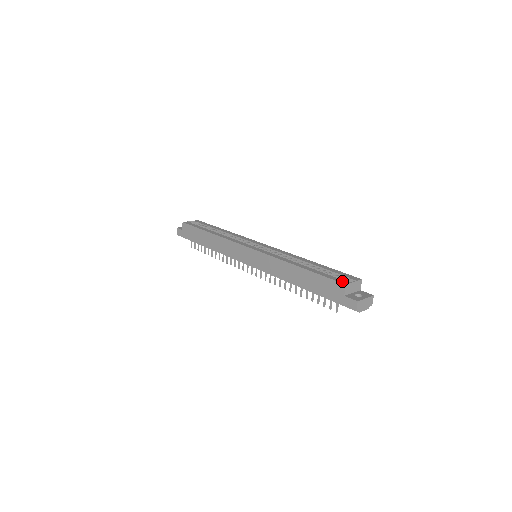
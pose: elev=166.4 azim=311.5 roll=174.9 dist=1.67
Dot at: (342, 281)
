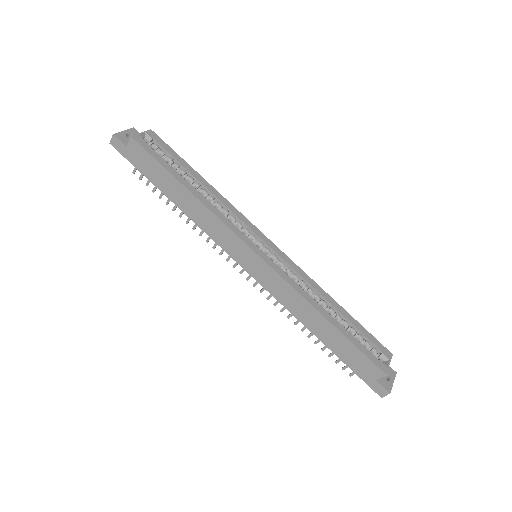
Dot at: (381, 365)
